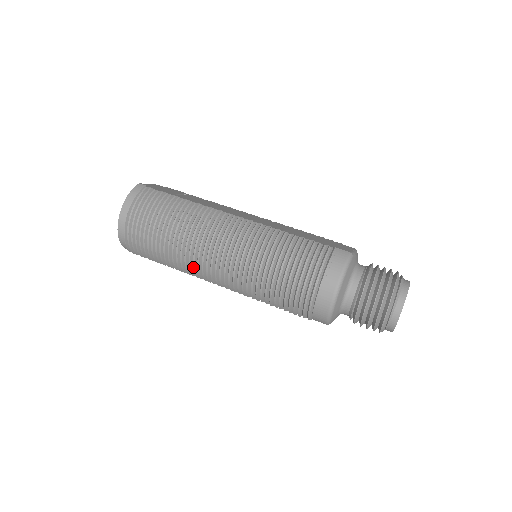
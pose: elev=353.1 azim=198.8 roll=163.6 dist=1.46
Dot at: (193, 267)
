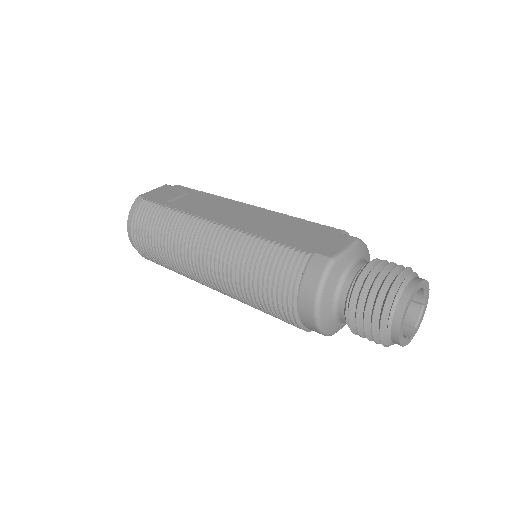
Dot at: (194, 280)
